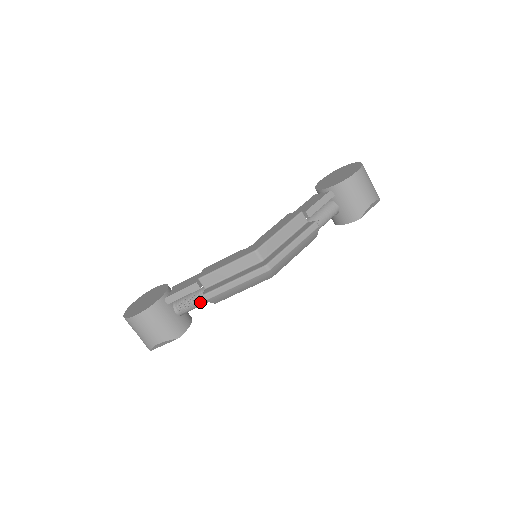
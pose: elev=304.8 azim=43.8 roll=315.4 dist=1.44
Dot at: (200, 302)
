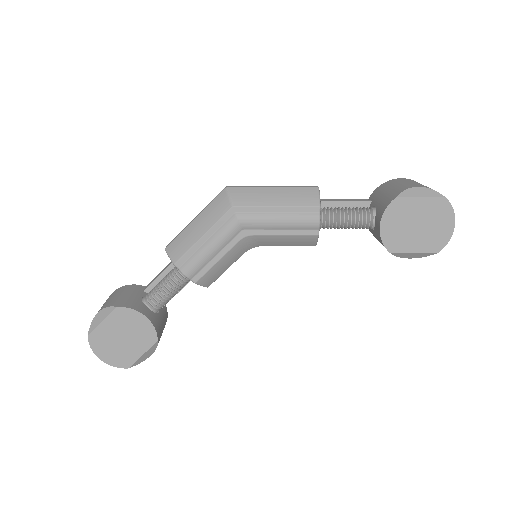
Dot at: (167, 278)
